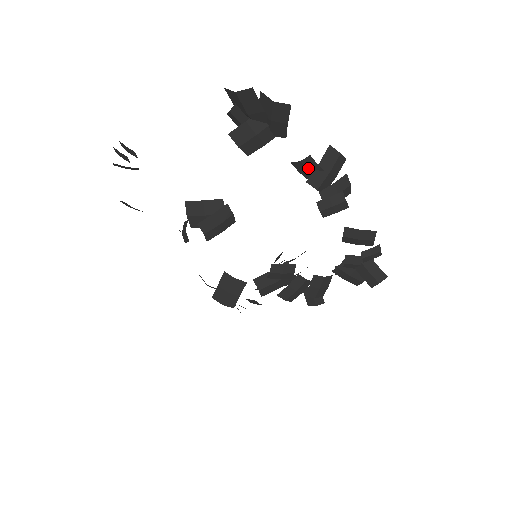
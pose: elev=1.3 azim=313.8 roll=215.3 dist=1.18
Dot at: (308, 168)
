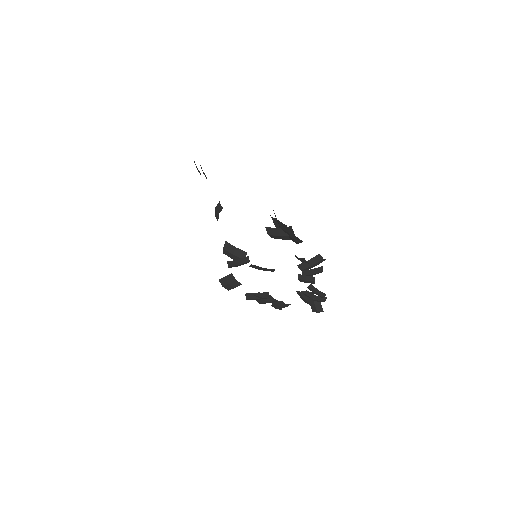
Dot at: (301, 261)
